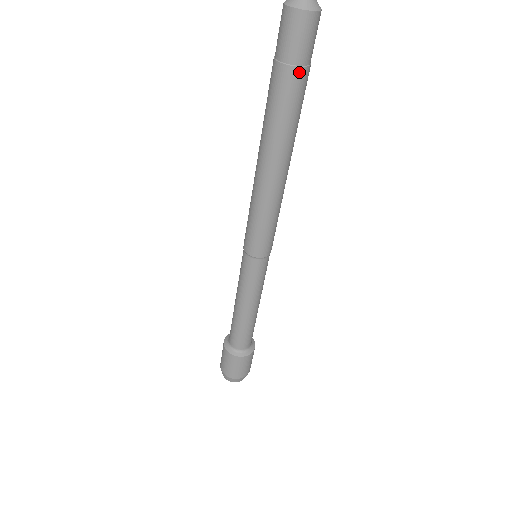
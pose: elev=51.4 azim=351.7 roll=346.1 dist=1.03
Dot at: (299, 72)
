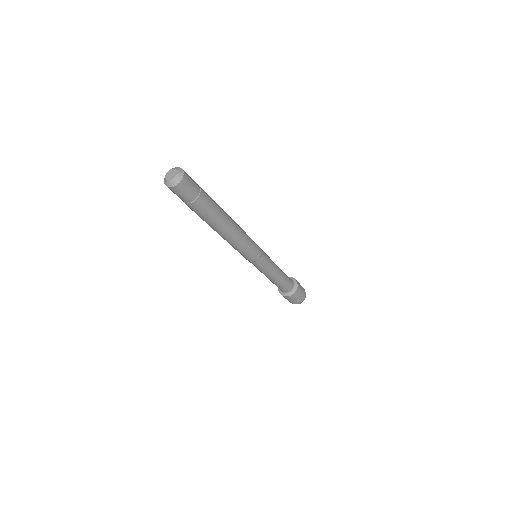
Dot at: (199, 199)
